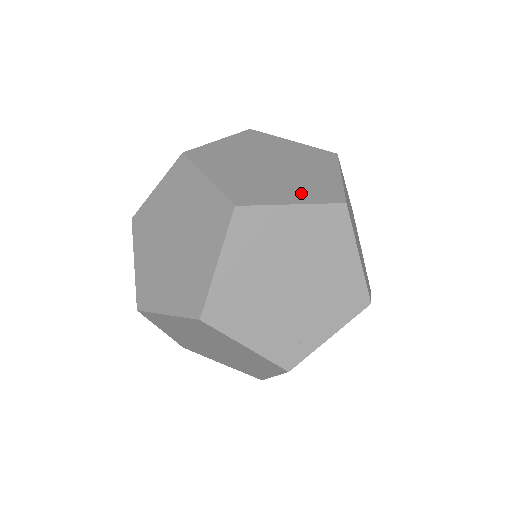
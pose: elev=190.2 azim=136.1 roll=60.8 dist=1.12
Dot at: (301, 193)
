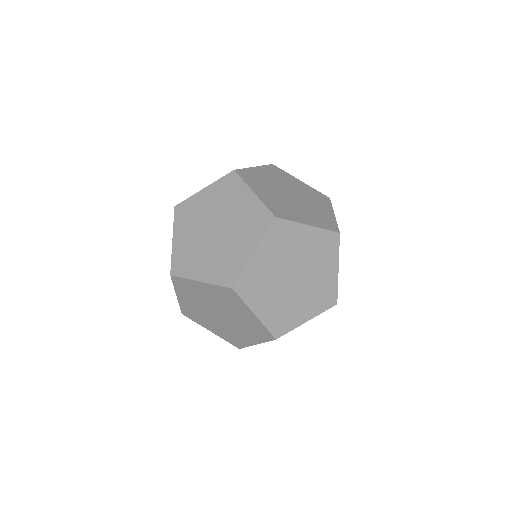
Dot at: occluded
